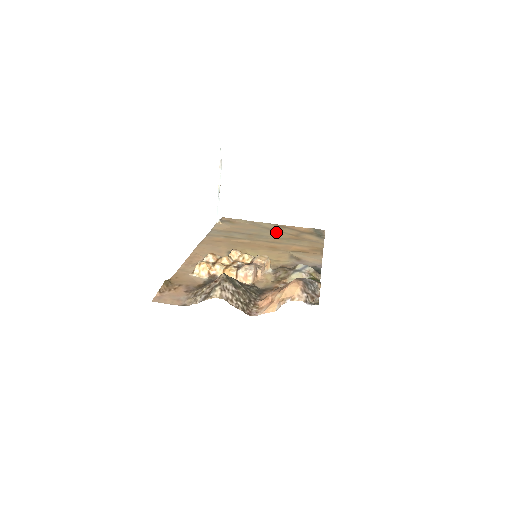
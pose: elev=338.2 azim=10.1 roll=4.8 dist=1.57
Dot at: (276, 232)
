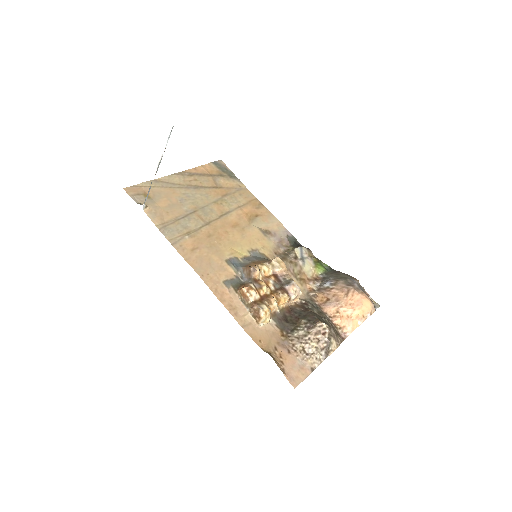
Dot at: (200, 191)
